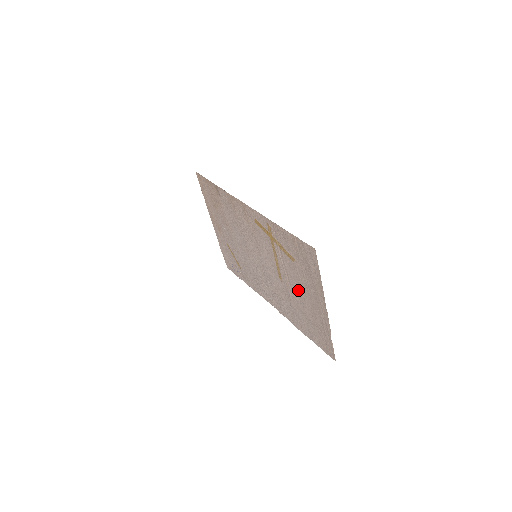
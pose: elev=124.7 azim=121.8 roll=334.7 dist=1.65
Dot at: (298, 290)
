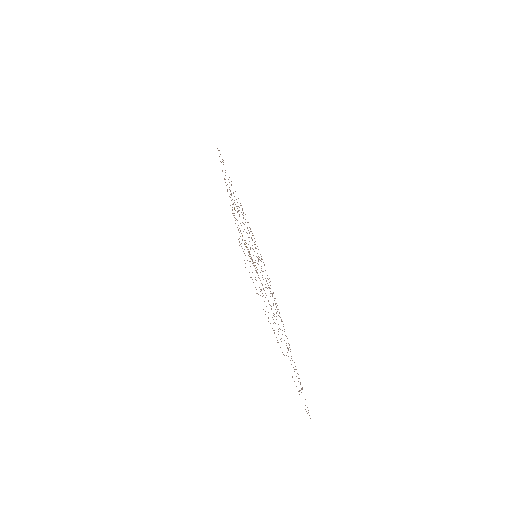
Dot at: occluded
